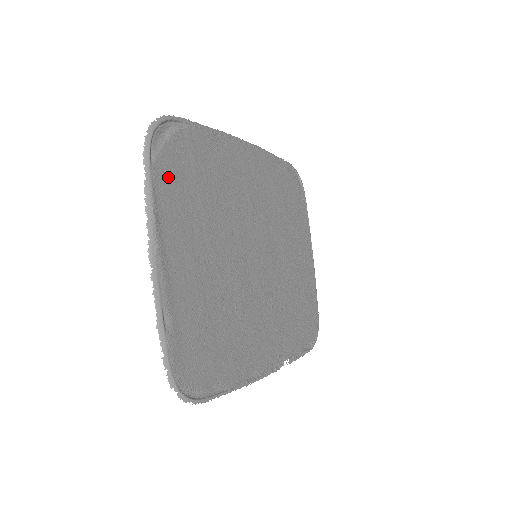
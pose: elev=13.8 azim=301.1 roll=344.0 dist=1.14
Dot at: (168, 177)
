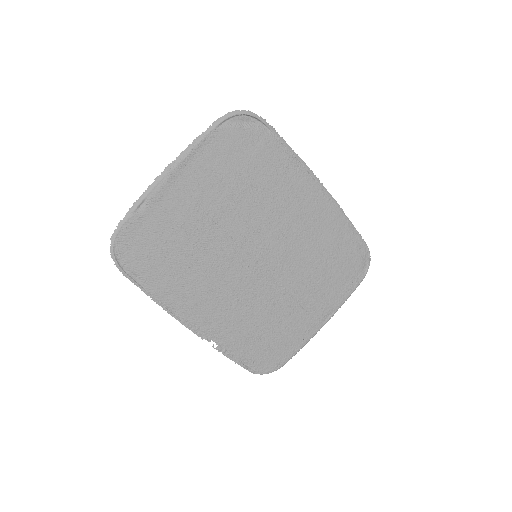
Dot at: (223, 144)
